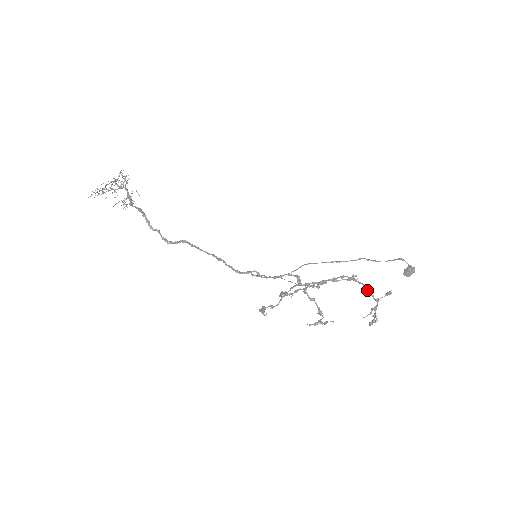
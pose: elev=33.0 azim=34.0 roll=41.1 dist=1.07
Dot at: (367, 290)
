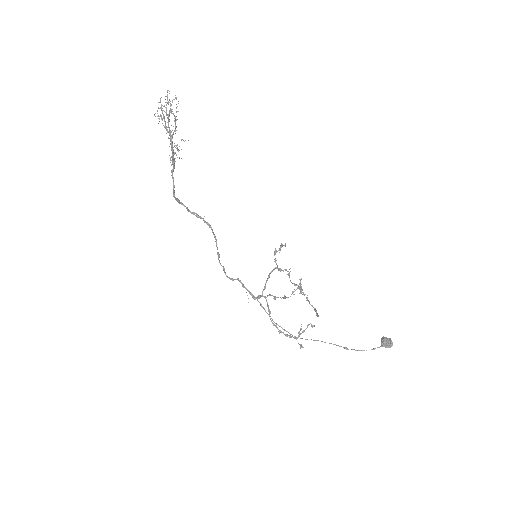
Dot at: occluded
